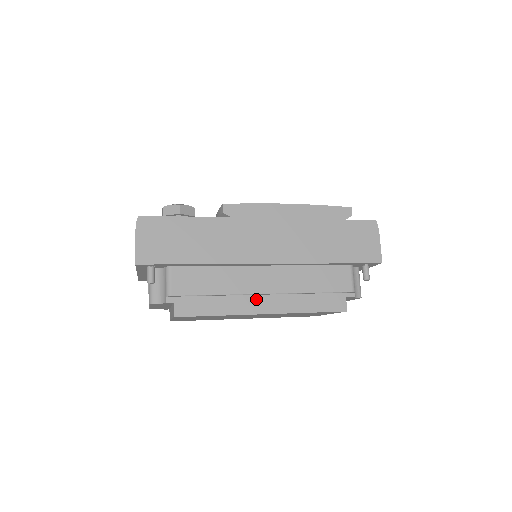
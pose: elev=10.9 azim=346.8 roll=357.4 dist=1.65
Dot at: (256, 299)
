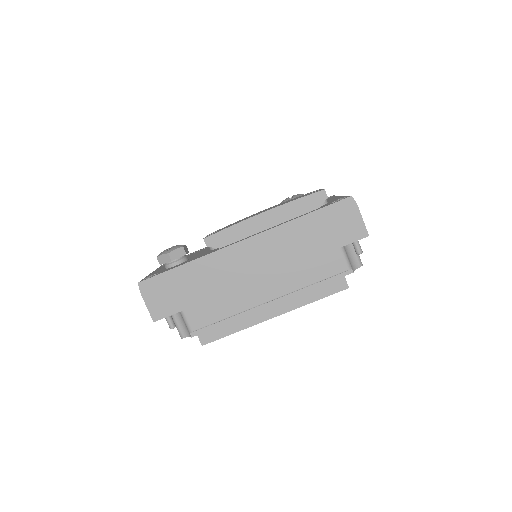
Dot at: (263, 308)
